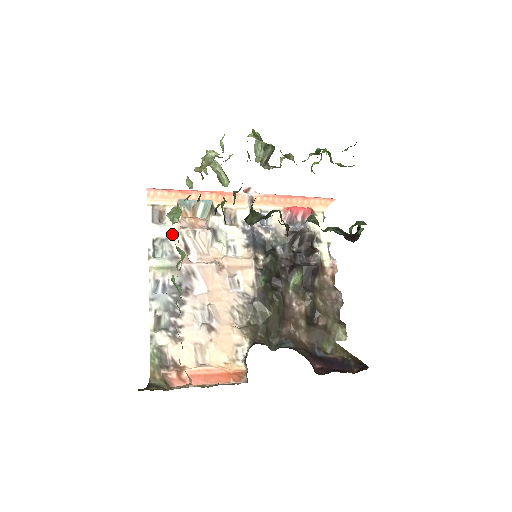
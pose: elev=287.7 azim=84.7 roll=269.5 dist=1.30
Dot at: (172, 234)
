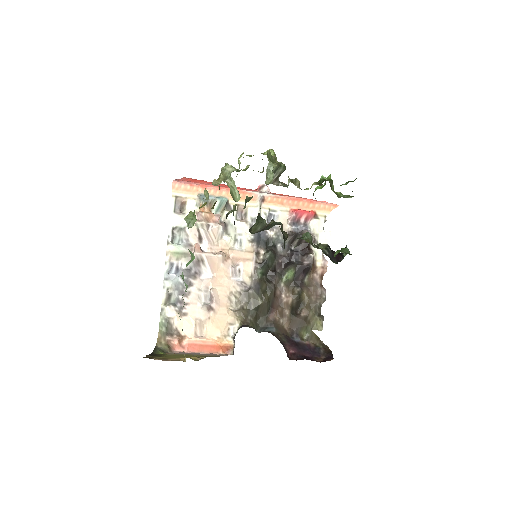
Dot at: occluded
